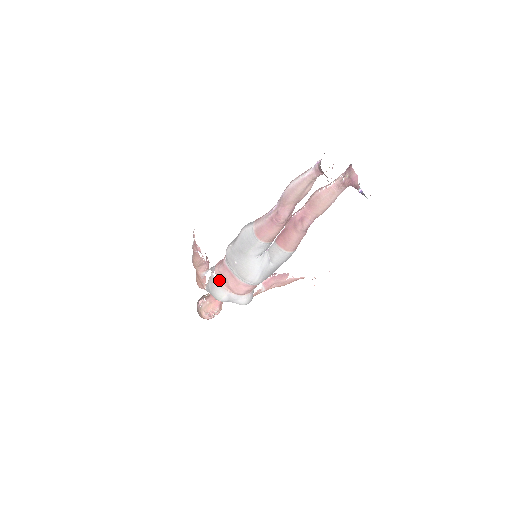
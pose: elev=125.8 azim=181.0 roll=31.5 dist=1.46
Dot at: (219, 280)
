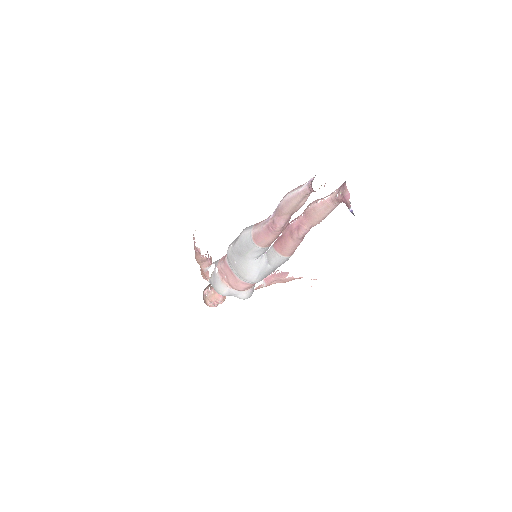
Dot at: (221, 276)
